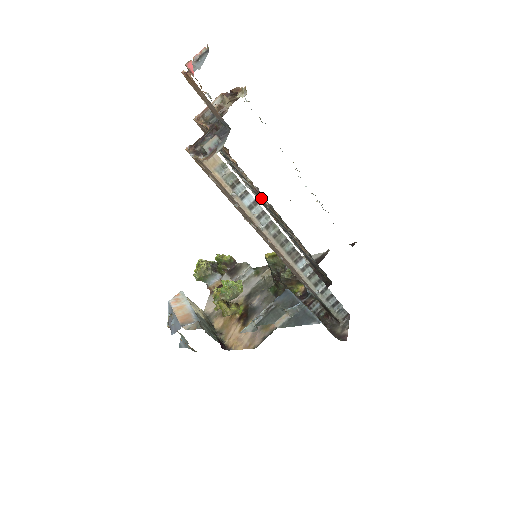
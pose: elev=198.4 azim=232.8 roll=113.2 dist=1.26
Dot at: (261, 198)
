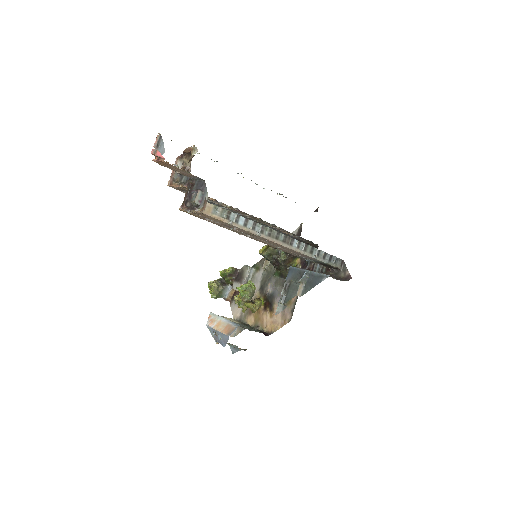
Dot at: occluded
